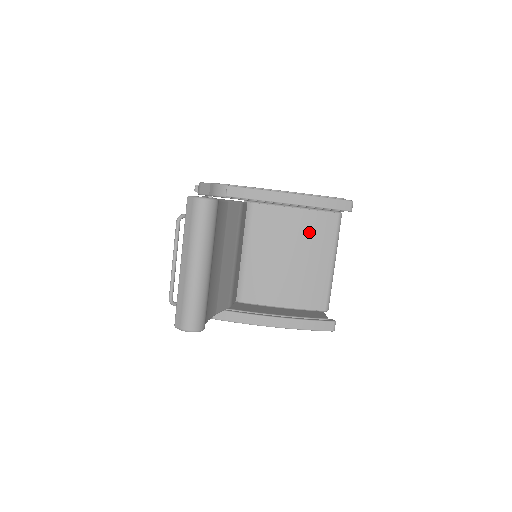
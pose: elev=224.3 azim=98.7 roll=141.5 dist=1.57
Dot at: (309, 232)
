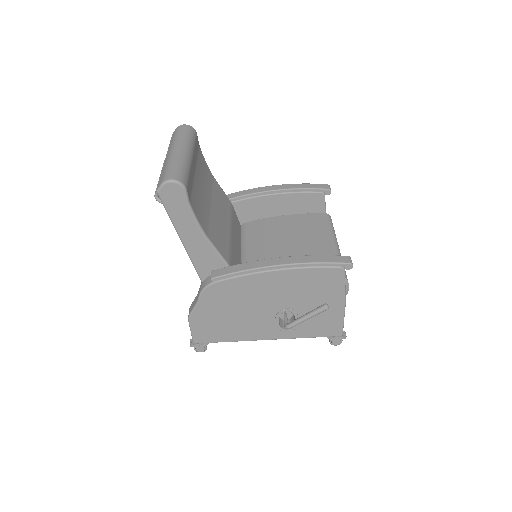
Dot at: (302, 226)
